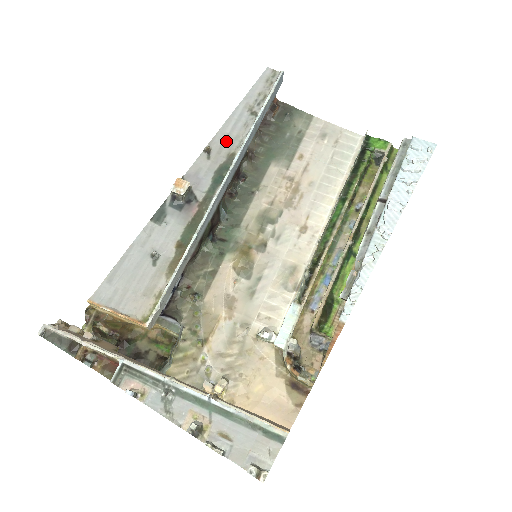
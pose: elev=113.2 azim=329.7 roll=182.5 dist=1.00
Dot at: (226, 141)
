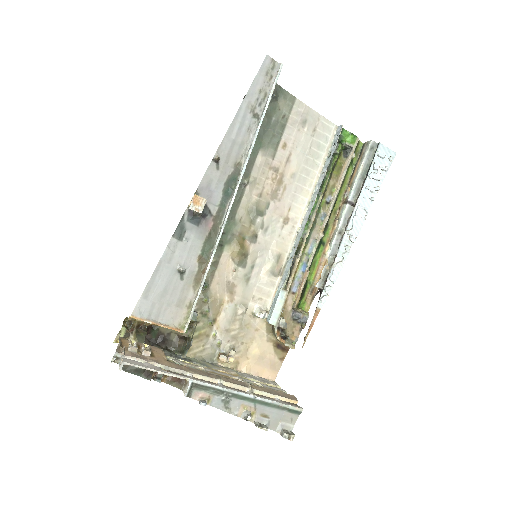
Dot at: (232, 149)
